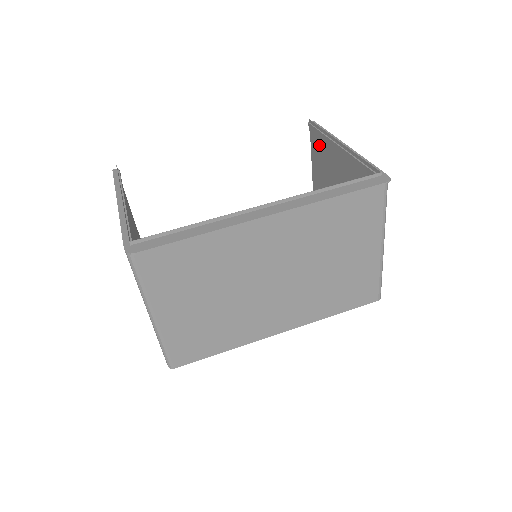
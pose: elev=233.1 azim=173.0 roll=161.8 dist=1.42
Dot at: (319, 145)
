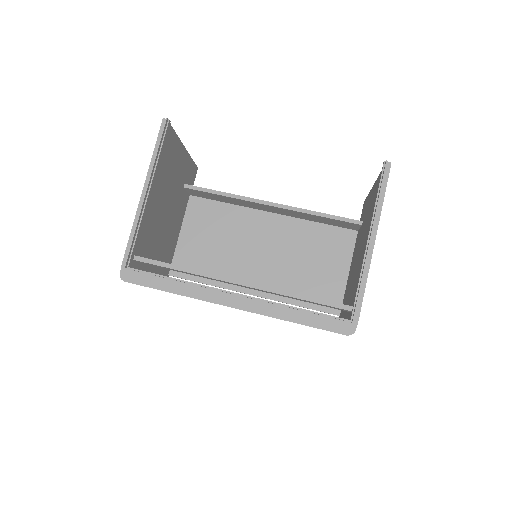
Dot at: occluded
